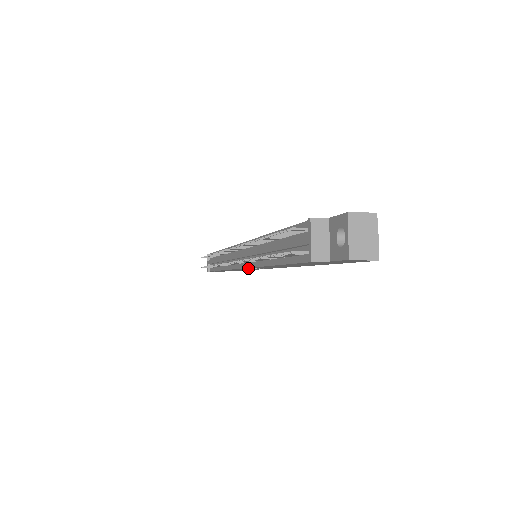
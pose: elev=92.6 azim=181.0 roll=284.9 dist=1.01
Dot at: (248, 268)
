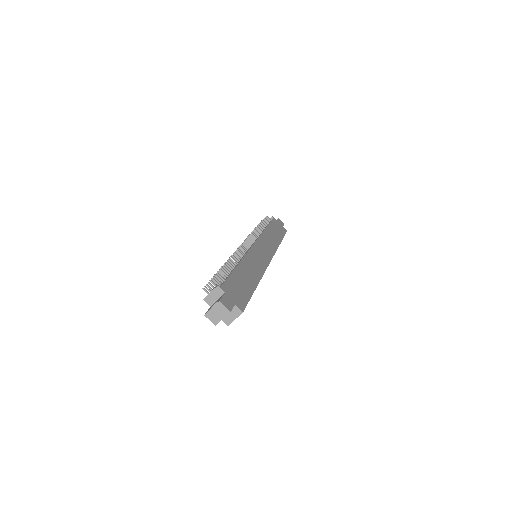
Dot at: occluded
